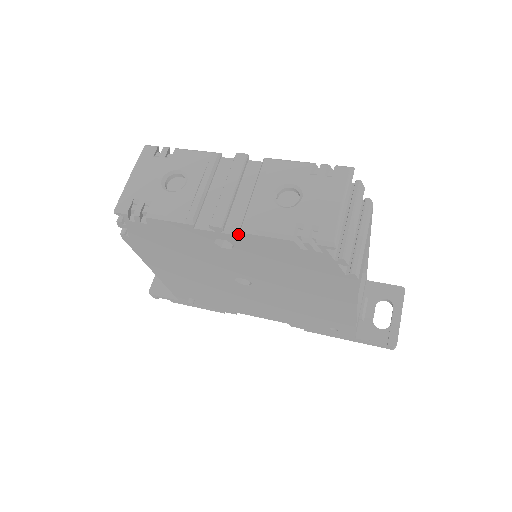
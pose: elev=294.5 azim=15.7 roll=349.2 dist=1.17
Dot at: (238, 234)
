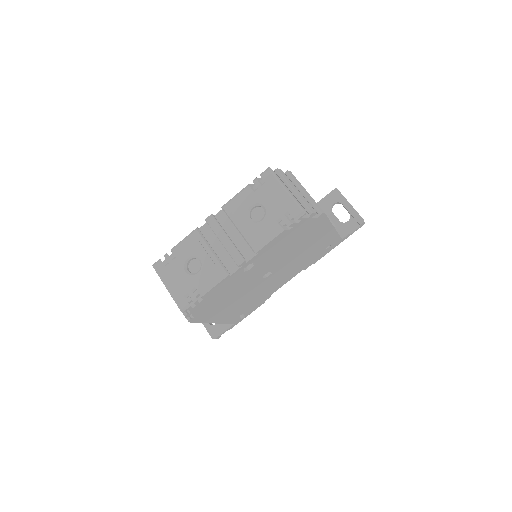
Dot at: (254, 255)
